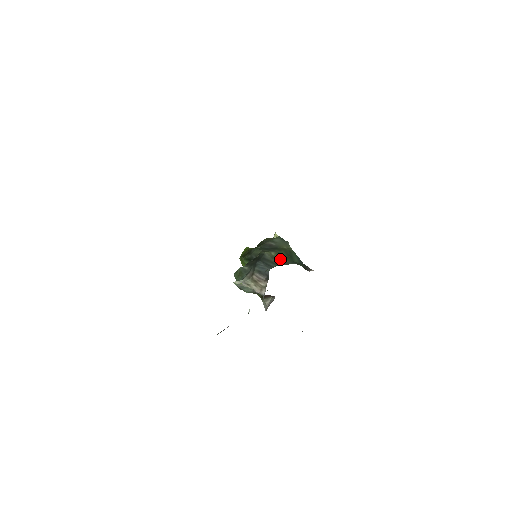
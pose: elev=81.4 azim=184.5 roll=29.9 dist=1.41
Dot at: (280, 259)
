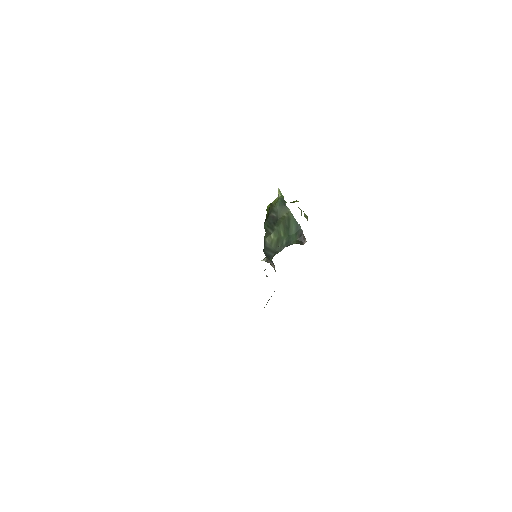
Dot at: (278, 242)
